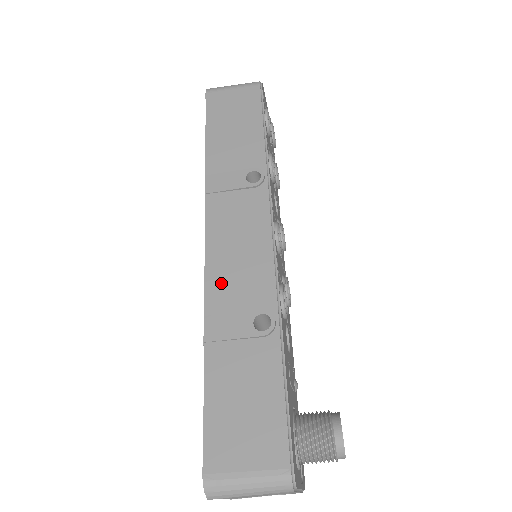
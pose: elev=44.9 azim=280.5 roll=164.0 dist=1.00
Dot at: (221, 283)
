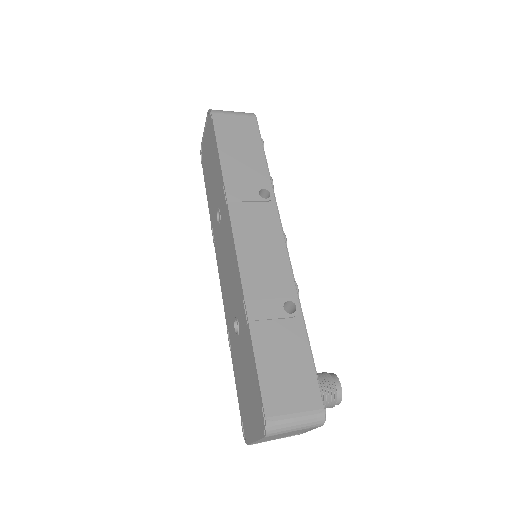
Dot at: (253, 276)
